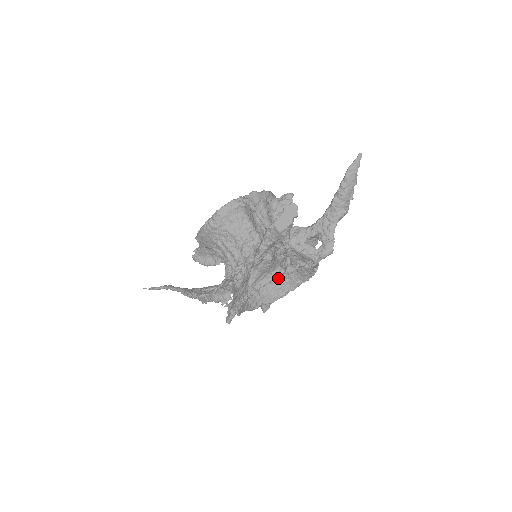
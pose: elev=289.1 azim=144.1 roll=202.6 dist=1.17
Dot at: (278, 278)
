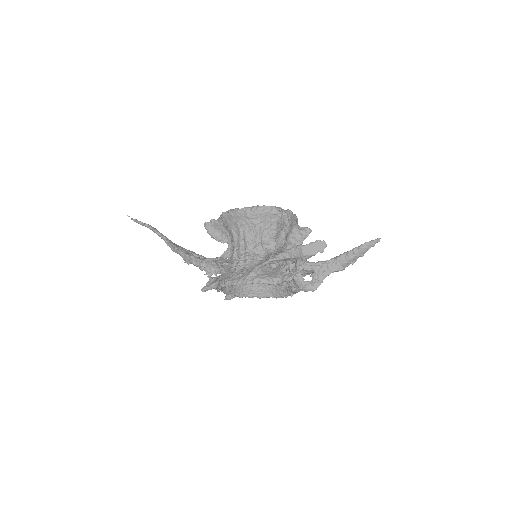
Dot at: occluded
